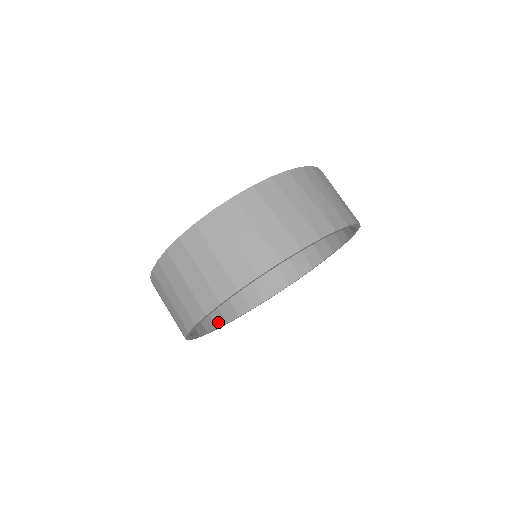
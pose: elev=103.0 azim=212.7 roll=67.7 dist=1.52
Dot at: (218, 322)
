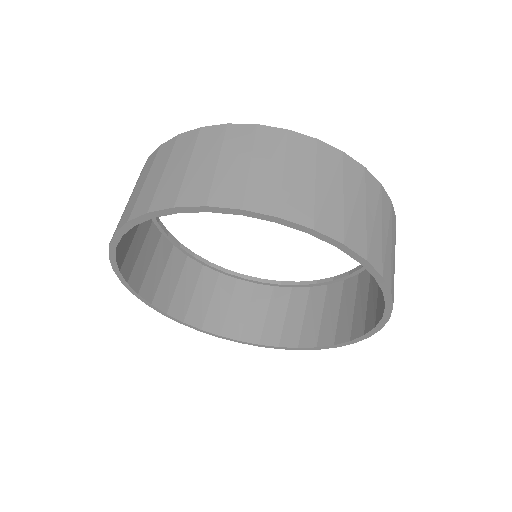
Dot at: (210, 326)
